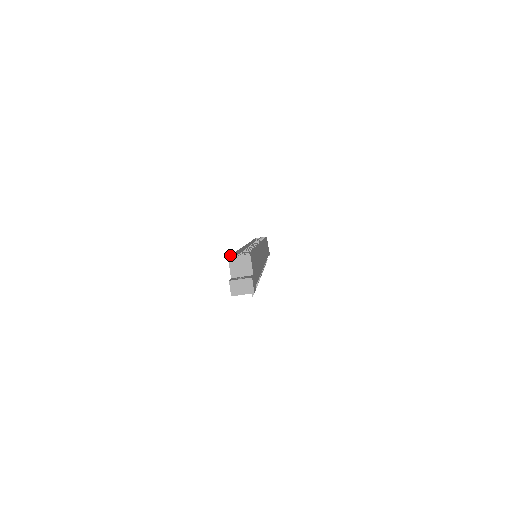
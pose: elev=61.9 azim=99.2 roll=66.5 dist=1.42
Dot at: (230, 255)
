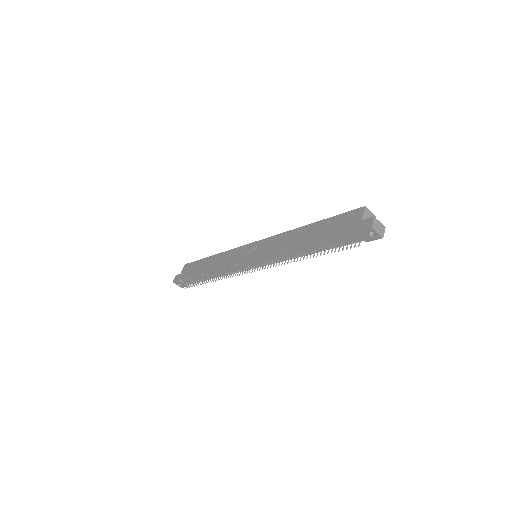
Dot at: (353, 210)
